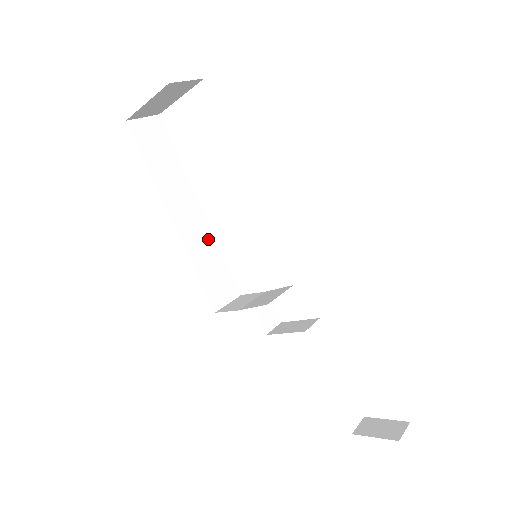
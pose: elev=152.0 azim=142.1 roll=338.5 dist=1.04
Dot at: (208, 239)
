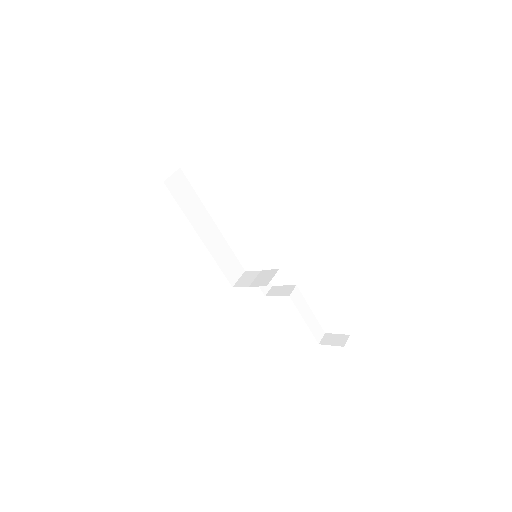
Dot at: (222, 242)
